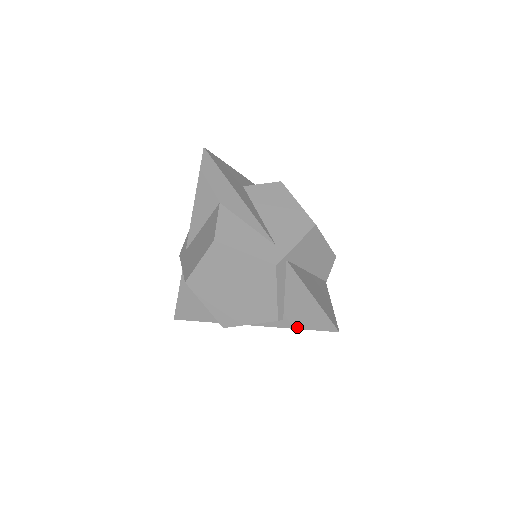
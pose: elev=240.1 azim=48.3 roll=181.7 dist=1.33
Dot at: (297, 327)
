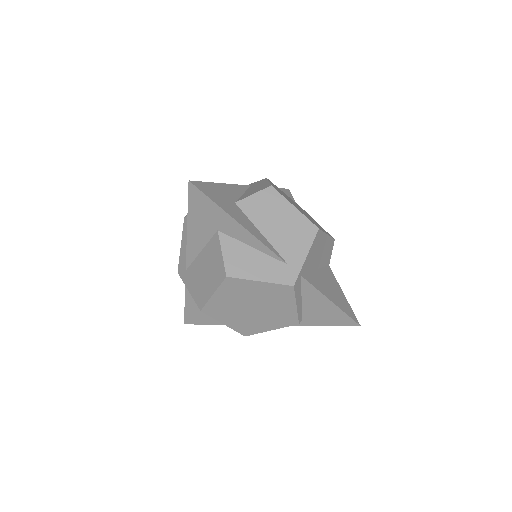
Dot at: (317, 324)
